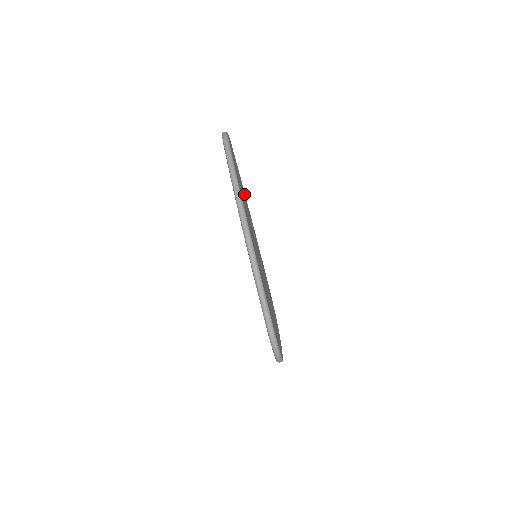
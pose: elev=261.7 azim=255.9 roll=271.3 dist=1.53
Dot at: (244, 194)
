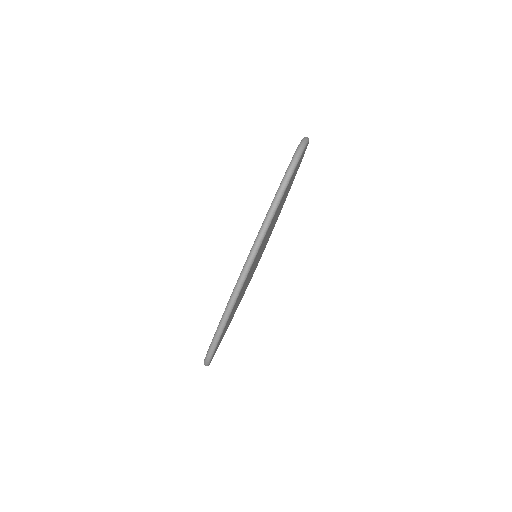
Dot at: (290, 186)
